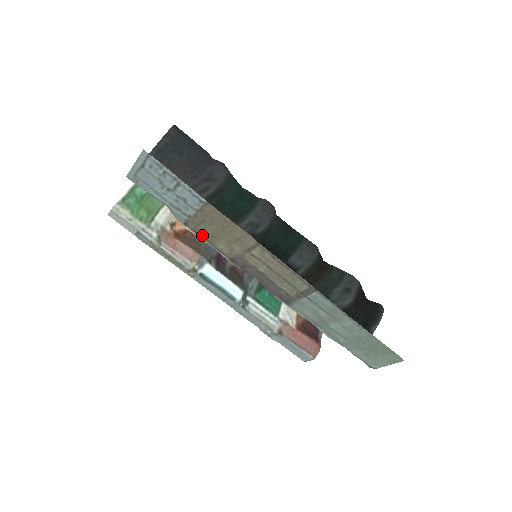
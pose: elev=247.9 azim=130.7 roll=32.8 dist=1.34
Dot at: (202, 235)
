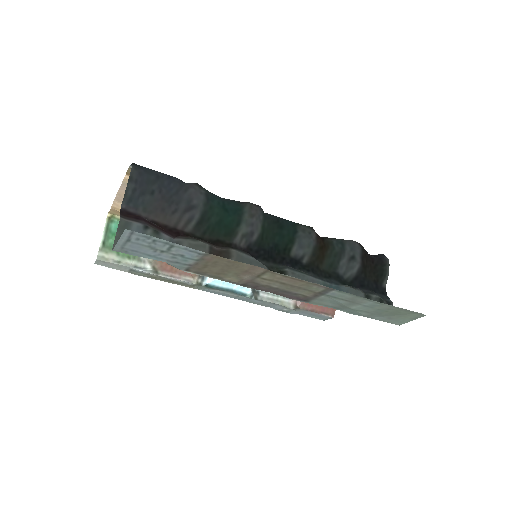
Dot at: (207, 274)
